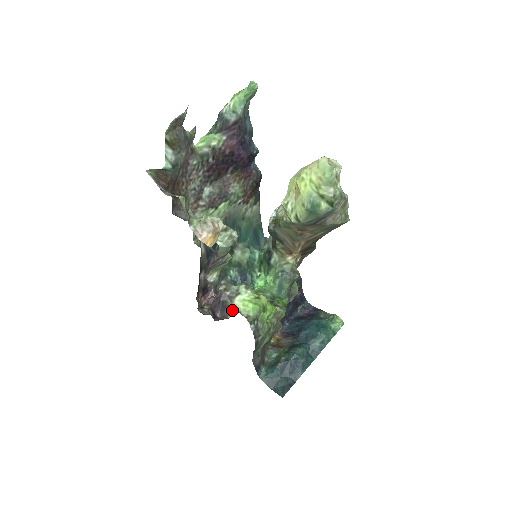
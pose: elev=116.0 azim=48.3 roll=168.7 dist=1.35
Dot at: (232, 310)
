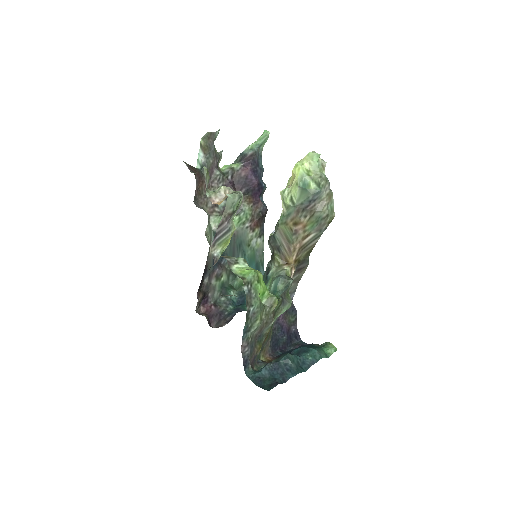
Dot at: (228, 321)
